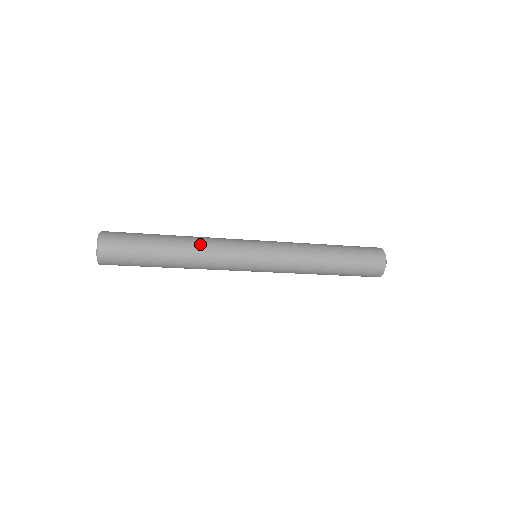
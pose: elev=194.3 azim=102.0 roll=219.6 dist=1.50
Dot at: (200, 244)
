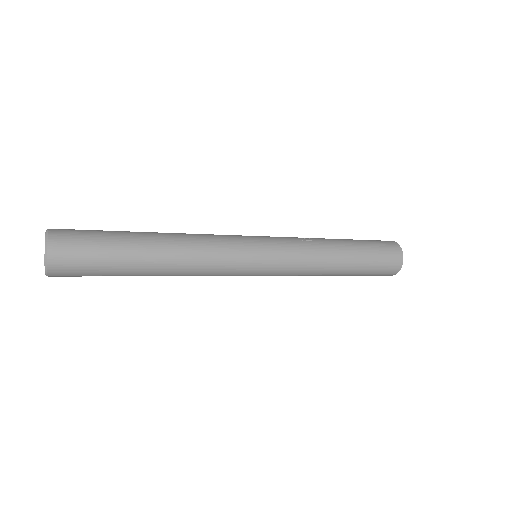
Dot at: (189, 242)
